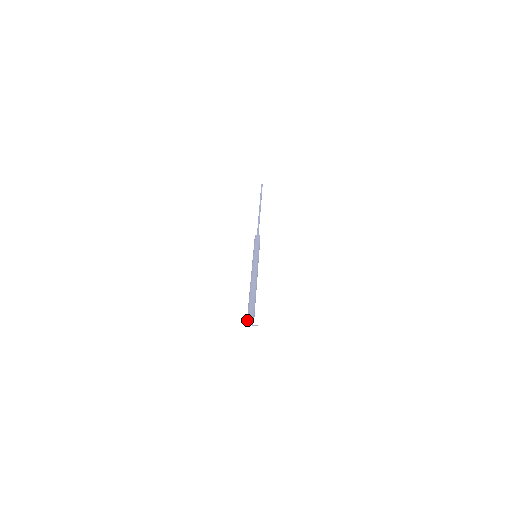
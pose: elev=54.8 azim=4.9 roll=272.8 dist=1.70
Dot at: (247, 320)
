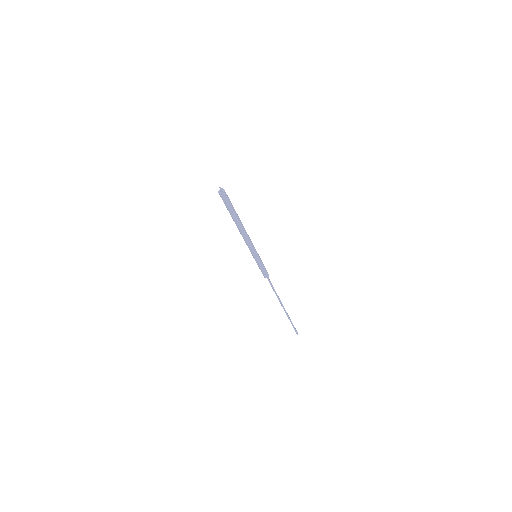
Dot at: occluded
